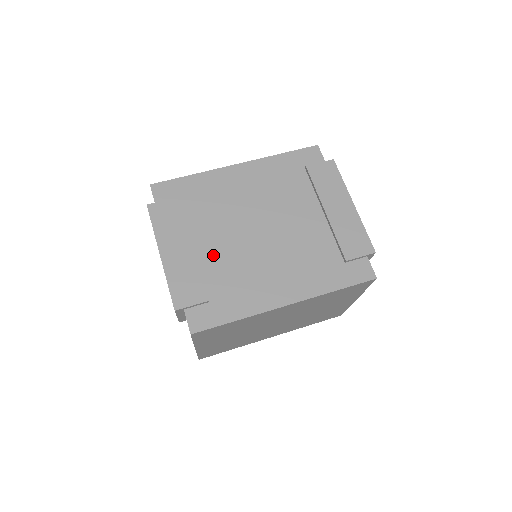
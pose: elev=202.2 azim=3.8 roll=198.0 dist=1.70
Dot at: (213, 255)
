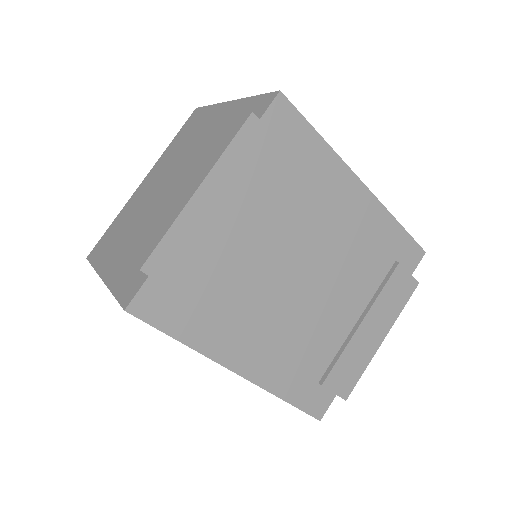
Dot at: (241, 250)
